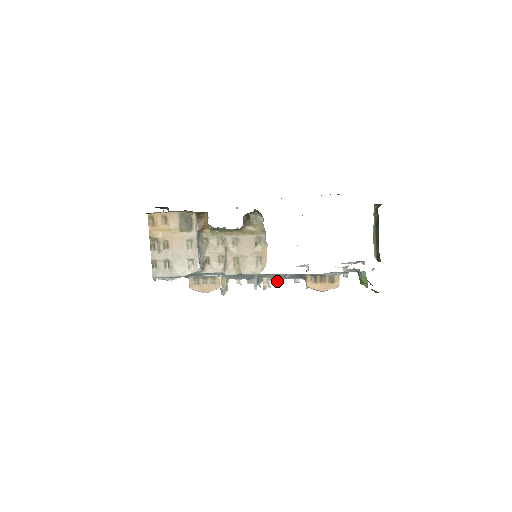
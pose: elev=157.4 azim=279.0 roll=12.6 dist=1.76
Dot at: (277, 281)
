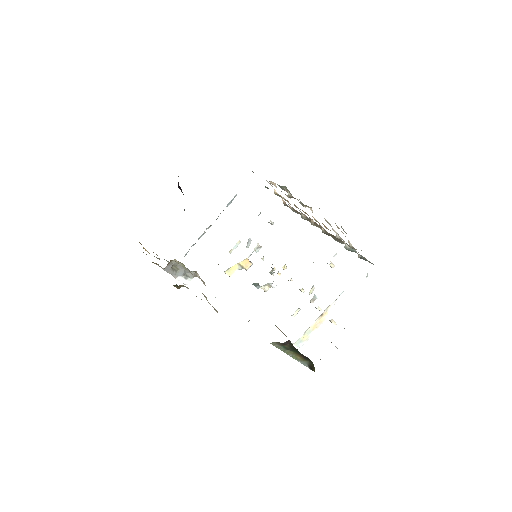
Dot at: occluded
